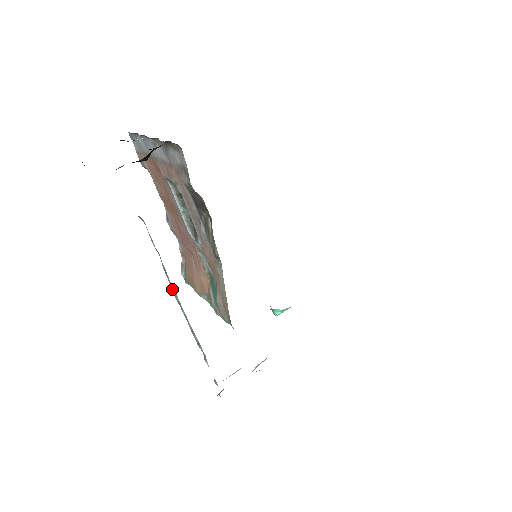
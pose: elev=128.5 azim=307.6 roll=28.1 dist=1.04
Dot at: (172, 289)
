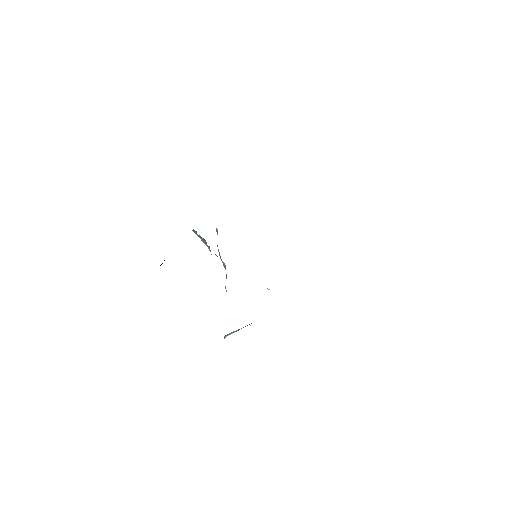
Dot at: occluded
